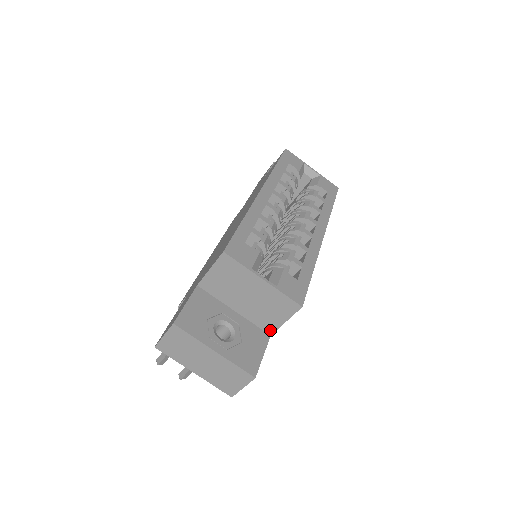
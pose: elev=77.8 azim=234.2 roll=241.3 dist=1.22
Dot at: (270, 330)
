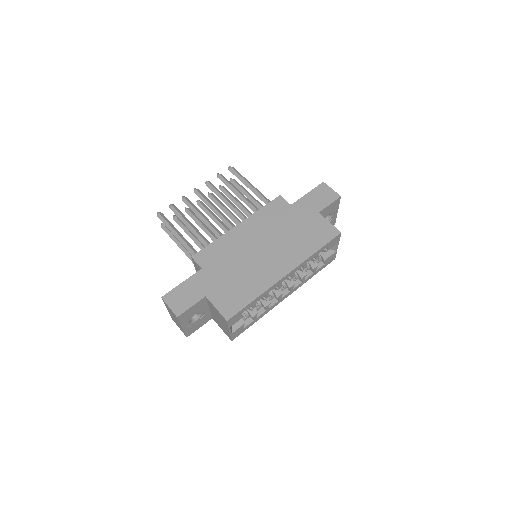
Dot at: (214, 320)
